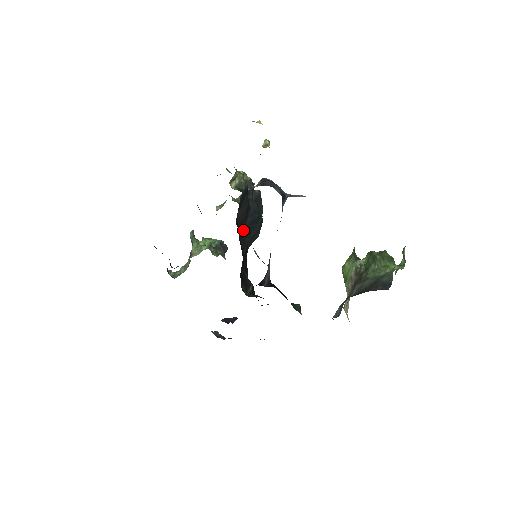
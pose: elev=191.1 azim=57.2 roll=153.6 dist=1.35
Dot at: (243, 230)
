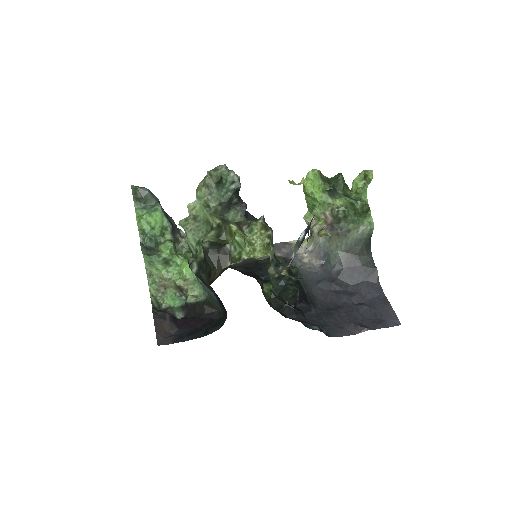
Dot at: (299, 311)
